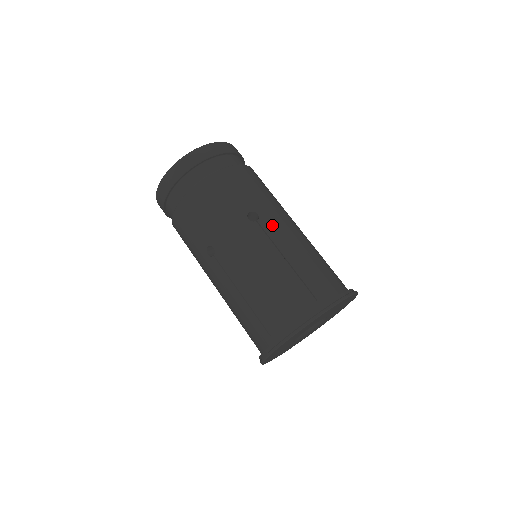
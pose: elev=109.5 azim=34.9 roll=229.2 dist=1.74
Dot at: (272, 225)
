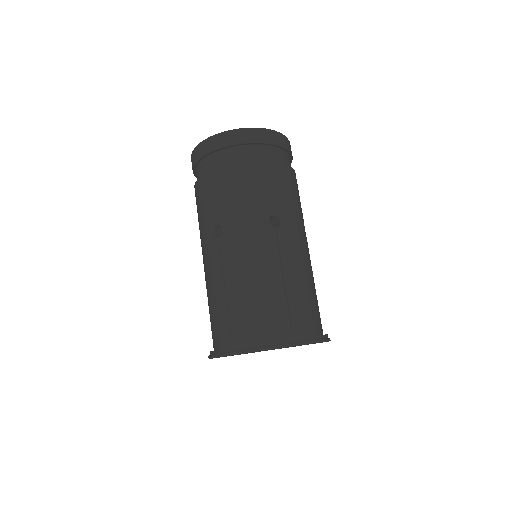
Dot at: (230, 245)
